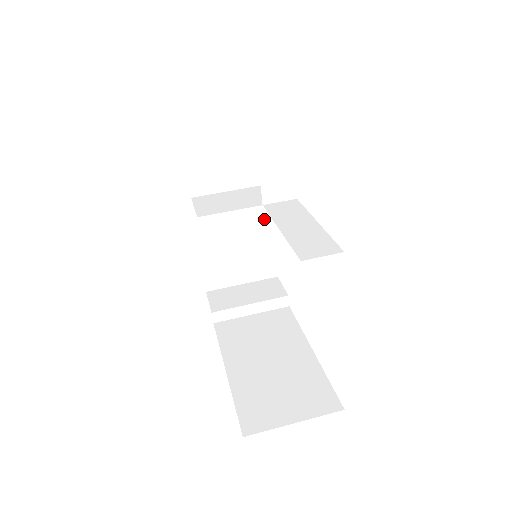
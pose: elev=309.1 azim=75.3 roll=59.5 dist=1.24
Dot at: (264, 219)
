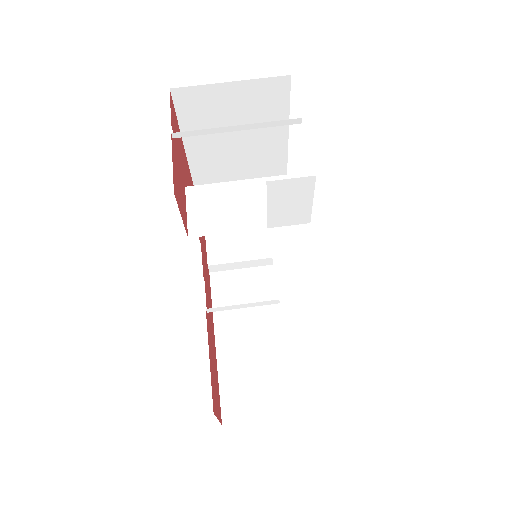
Dot at: (276, 175)
